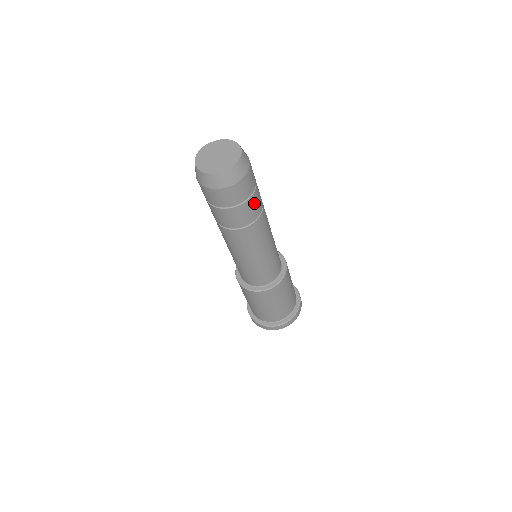
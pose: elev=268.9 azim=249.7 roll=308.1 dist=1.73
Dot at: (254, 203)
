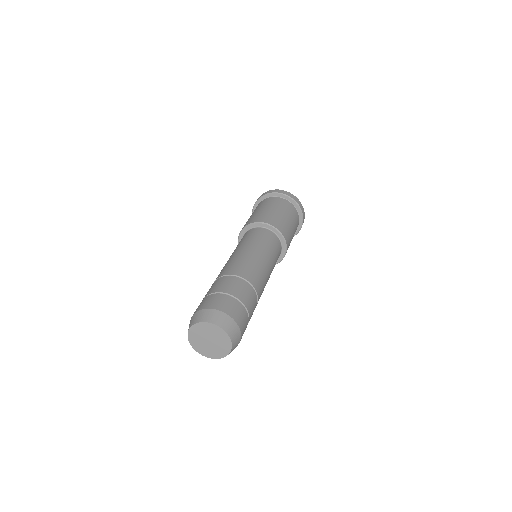
Dot at: (250, 303)
